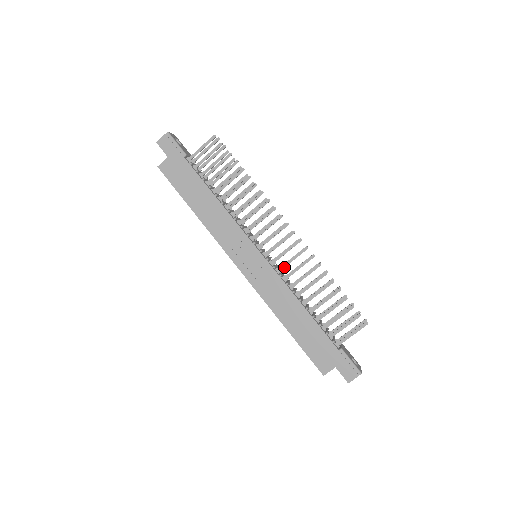
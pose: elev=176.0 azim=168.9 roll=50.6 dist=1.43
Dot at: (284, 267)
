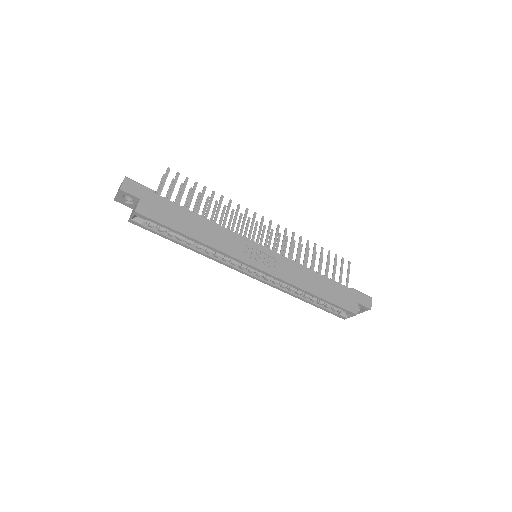
Dot at: occluded
